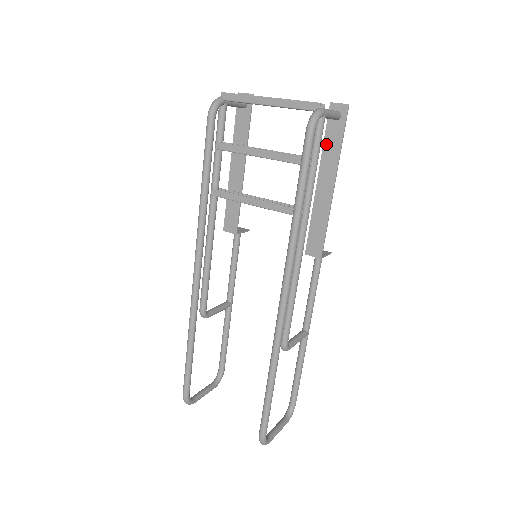
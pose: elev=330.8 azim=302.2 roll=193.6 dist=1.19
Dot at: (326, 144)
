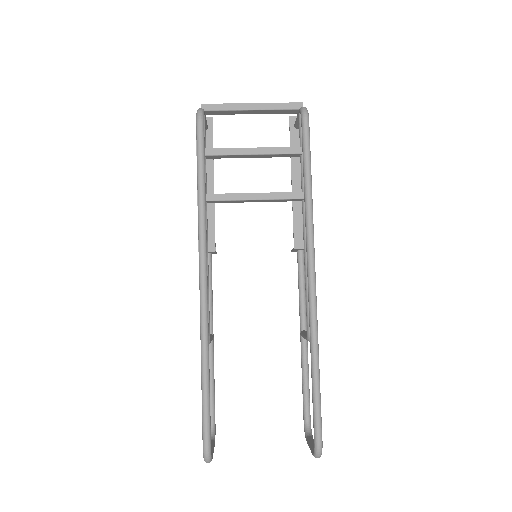
Dot at: occluded
